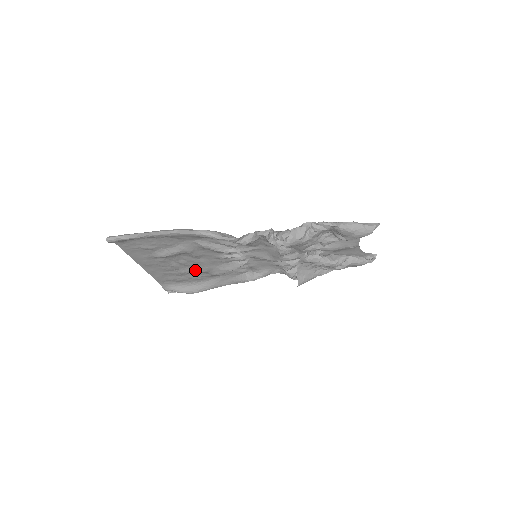
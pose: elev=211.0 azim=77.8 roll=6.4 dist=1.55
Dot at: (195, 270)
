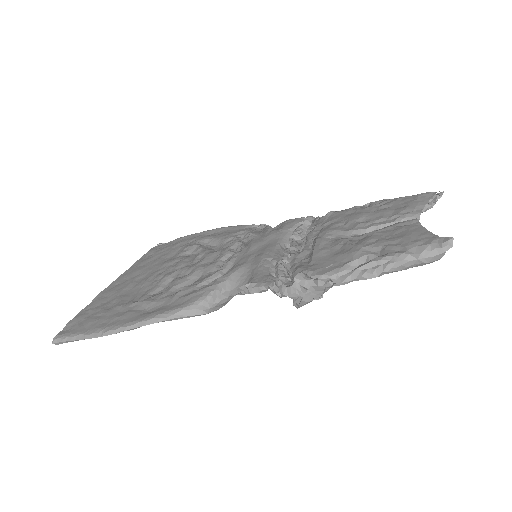
Dot at: occluded
